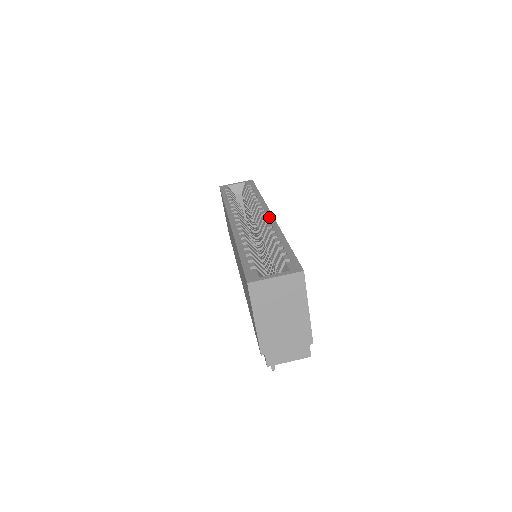
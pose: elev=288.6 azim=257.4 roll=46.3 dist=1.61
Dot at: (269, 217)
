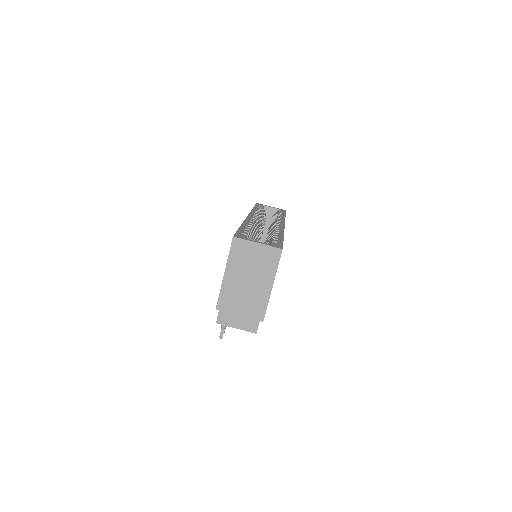
Dot at: (281, 225)
